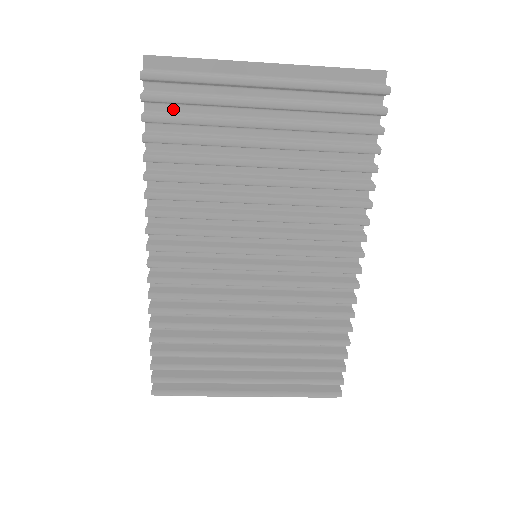
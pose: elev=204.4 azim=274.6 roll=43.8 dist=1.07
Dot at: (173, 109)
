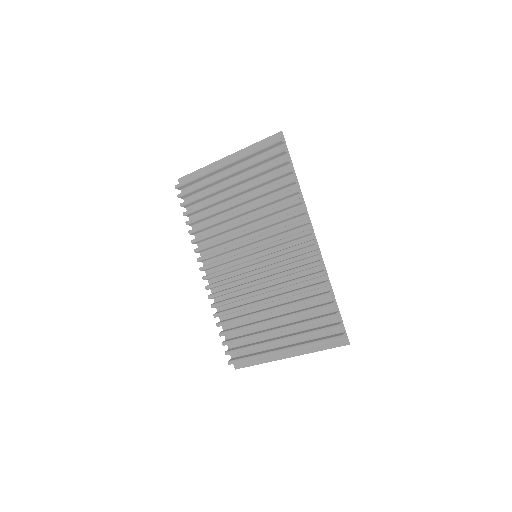
Dot at: (195, 196)
